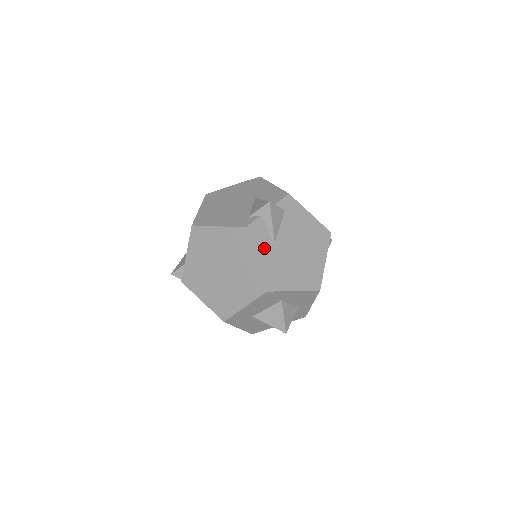
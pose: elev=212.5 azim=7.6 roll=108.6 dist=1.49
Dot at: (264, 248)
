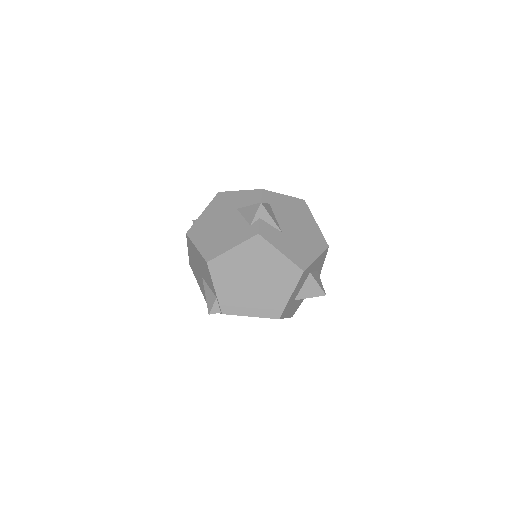
Dot at: (279, 241)
